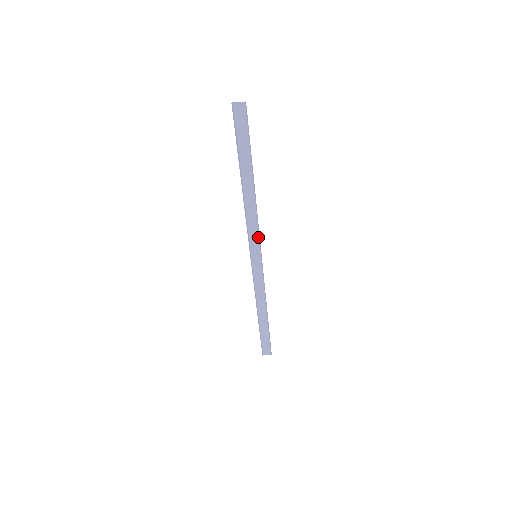
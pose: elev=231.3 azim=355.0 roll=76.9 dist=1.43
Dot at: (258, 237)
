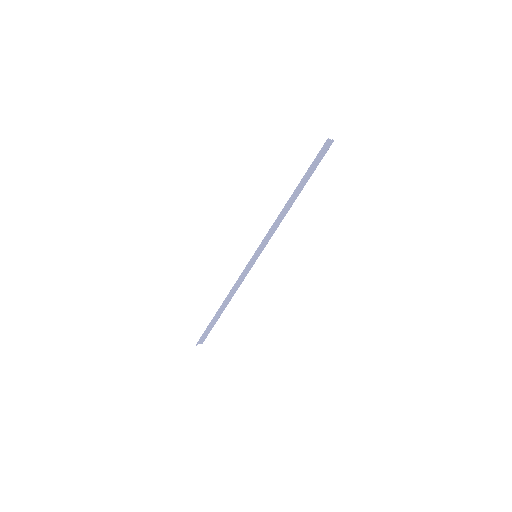
Dot at: occluded
